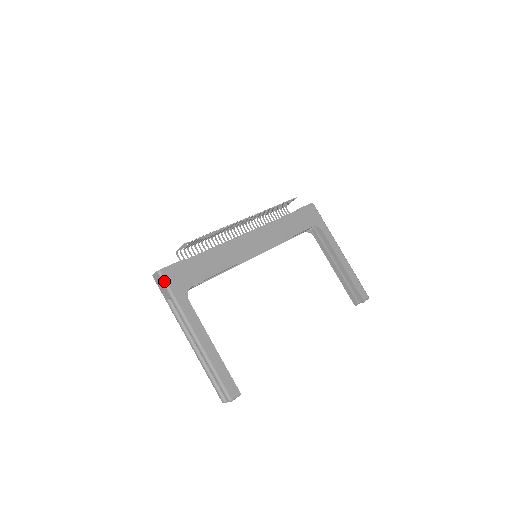
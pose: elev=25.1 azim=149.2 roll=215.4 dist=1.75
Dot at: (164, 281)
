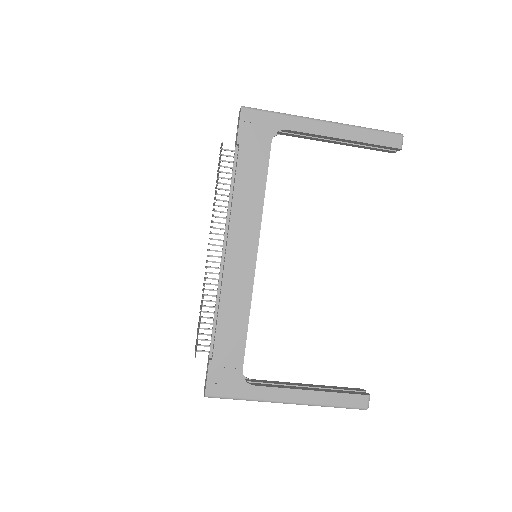
Dot at: occluded
